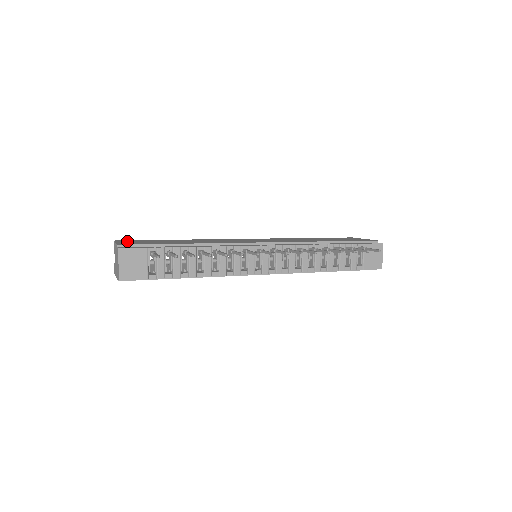
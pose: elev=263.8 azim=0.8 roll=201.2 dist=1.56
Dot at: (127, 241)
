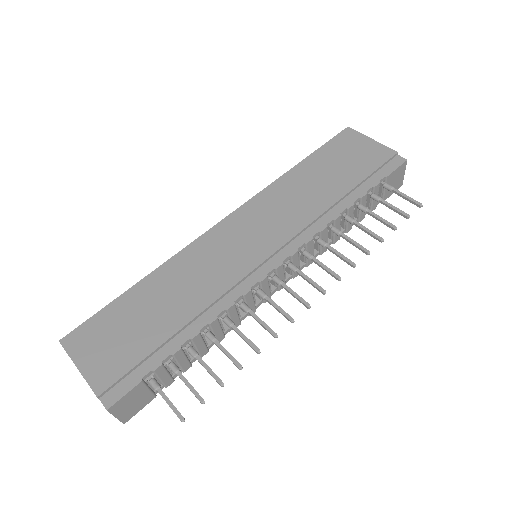
Dot at: (85, 344)
